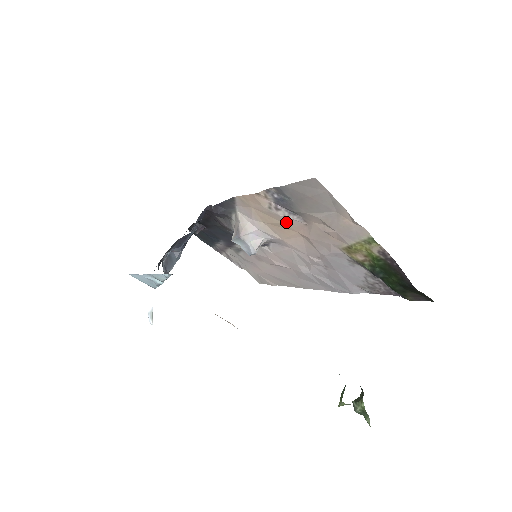
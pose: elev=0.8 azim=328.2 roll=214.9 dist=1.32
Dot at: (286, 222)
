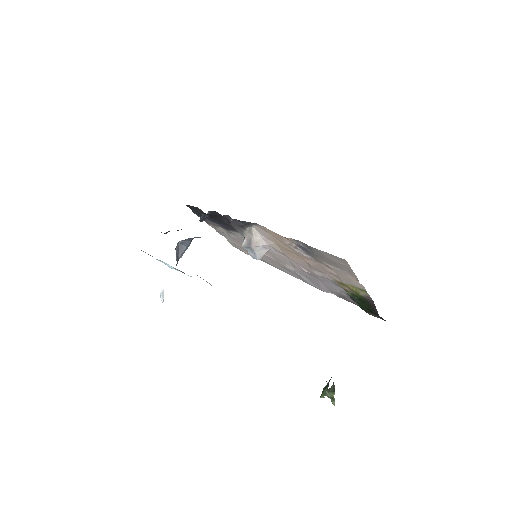
Dot at: (297, 253)
